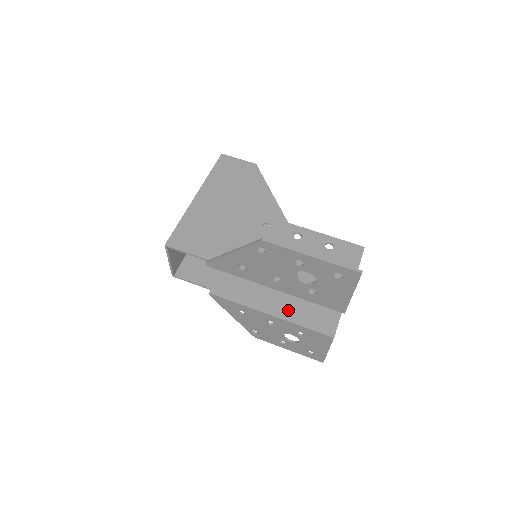
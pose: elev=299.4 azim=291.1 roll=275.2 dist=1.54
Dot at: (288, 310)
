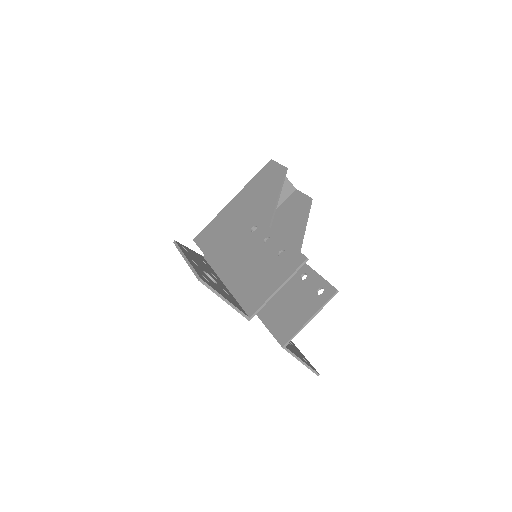
Dot at: (267, 311)
